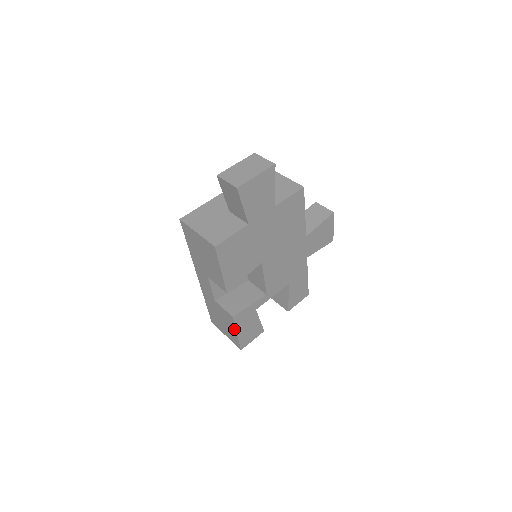
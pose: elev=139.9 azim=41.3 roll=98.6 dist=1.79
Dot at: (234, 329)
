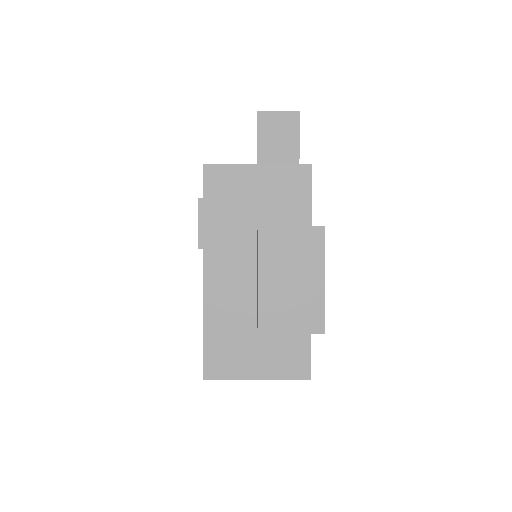
Dot at: occluded
